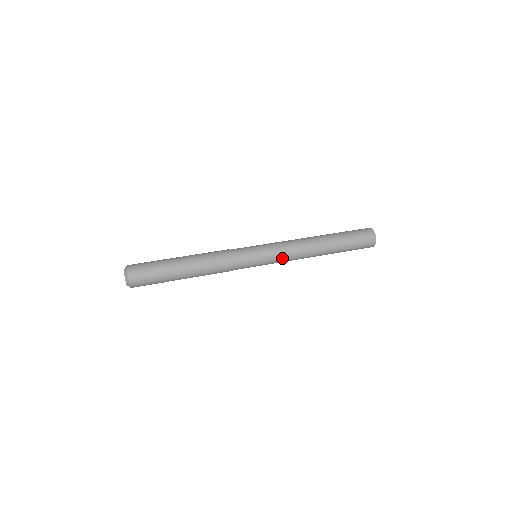
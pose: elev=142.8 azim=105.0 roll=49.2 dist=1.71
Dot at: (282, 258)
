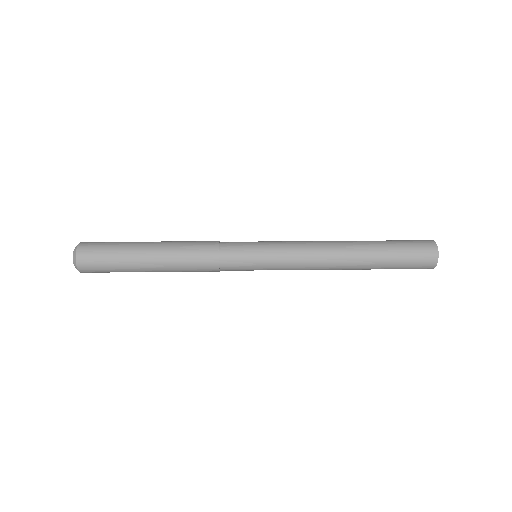
Dot at: (291, 263)
